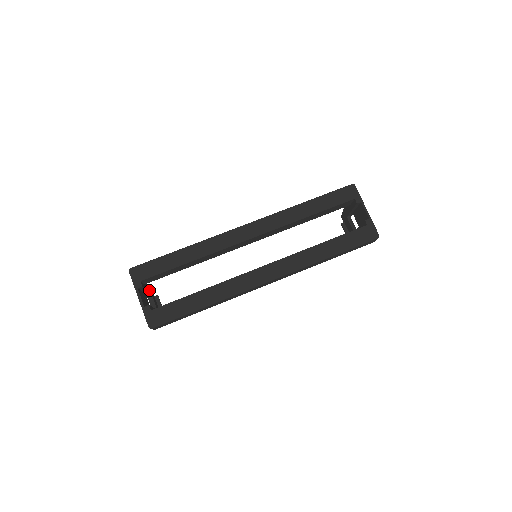
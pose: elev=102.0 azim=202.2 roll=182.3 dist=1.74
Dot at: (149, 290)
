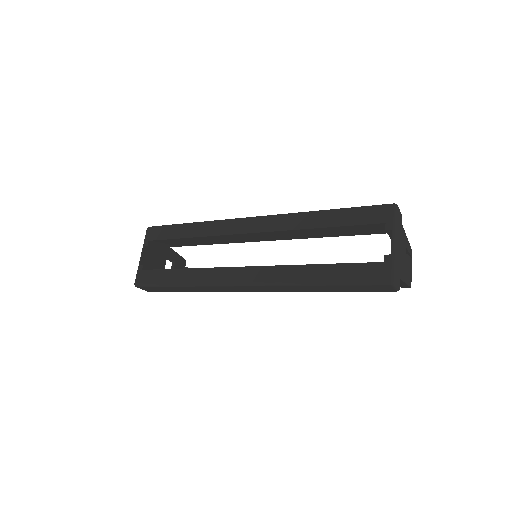
Dot at: (172, 257)
